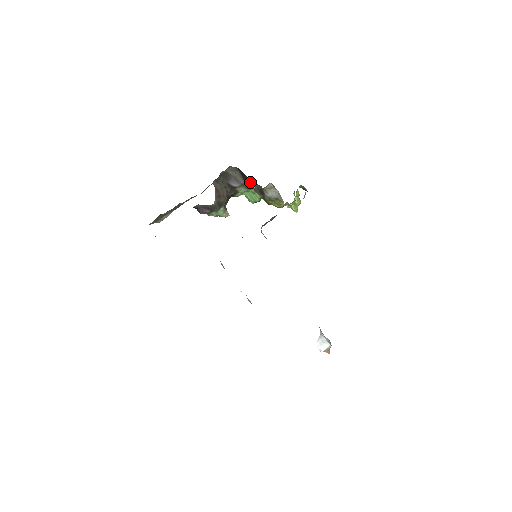
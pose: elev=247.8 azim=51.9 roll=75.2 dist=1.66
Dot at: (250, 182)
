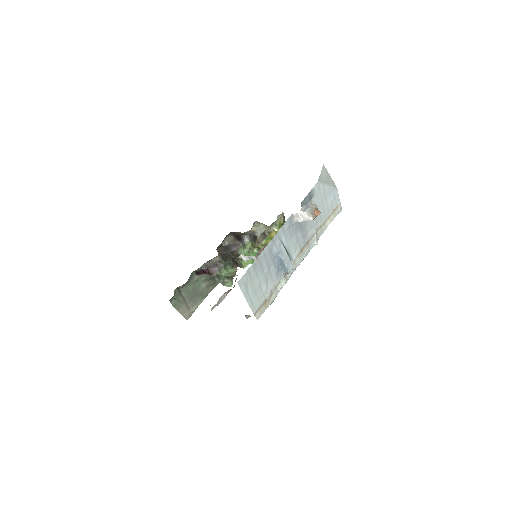
Dot at: (244, 238)
